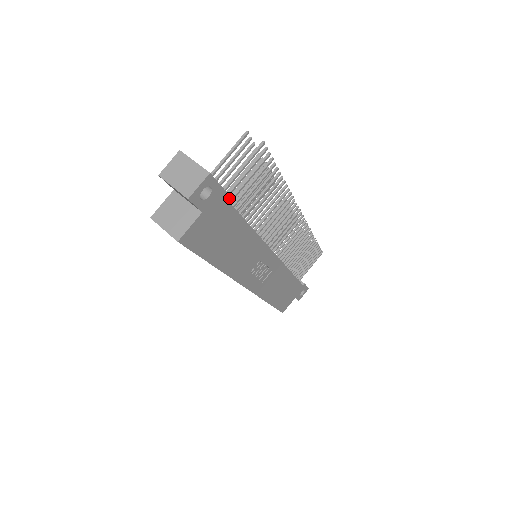
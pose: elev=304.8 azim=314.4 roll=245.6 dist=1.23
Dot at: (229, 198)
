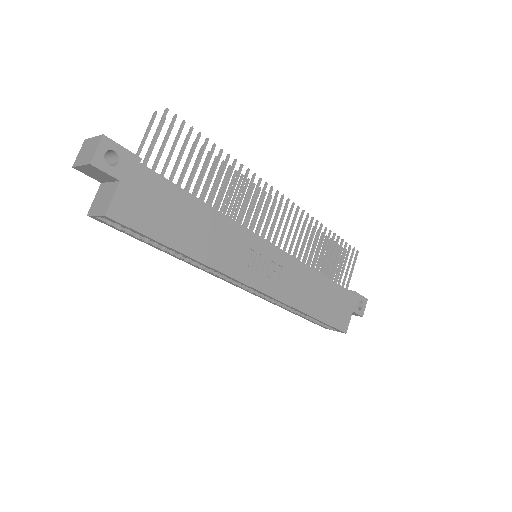
Dot at: occluded
